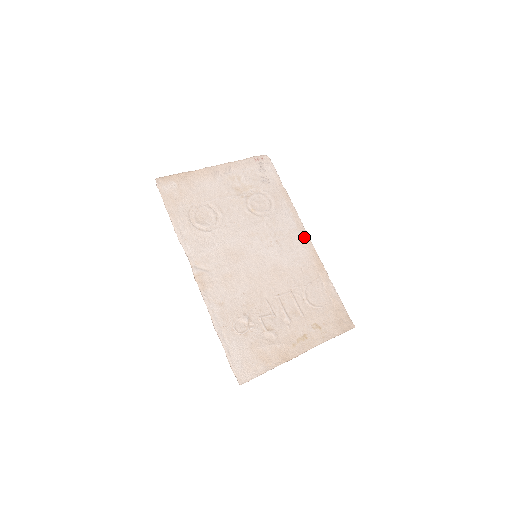
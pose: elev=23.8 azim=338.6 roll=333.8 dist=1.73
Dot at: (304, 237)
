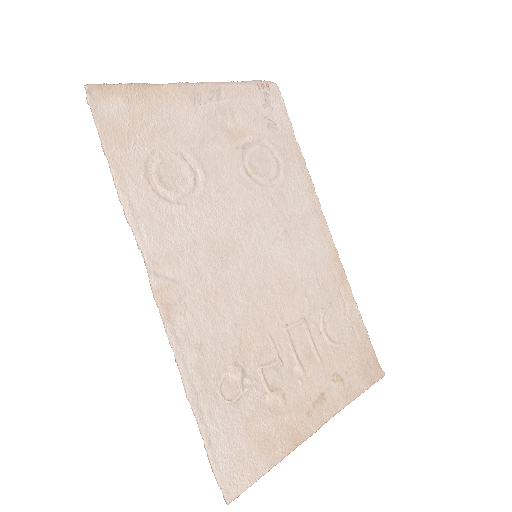
Dot at: (322, 227)
